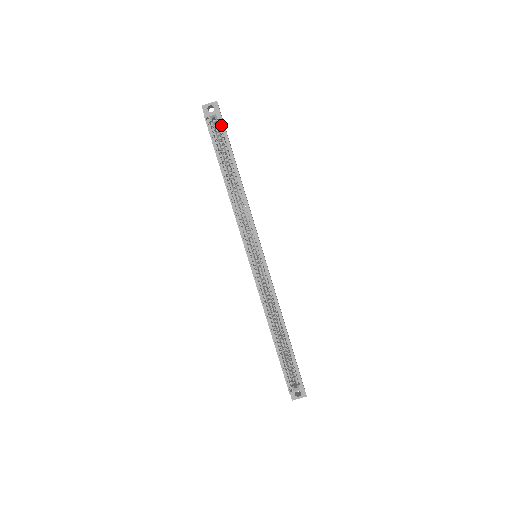
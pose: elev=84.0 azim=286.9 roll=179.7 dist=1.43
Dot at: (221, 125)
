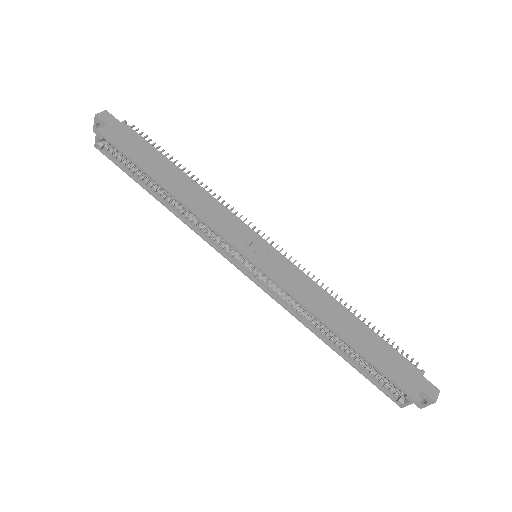
Dot at: (110, 143)
